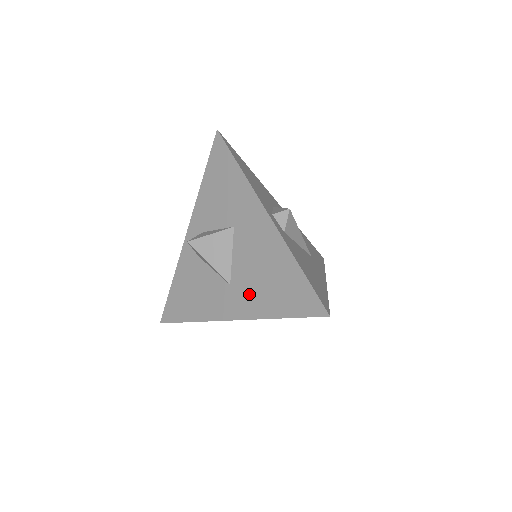
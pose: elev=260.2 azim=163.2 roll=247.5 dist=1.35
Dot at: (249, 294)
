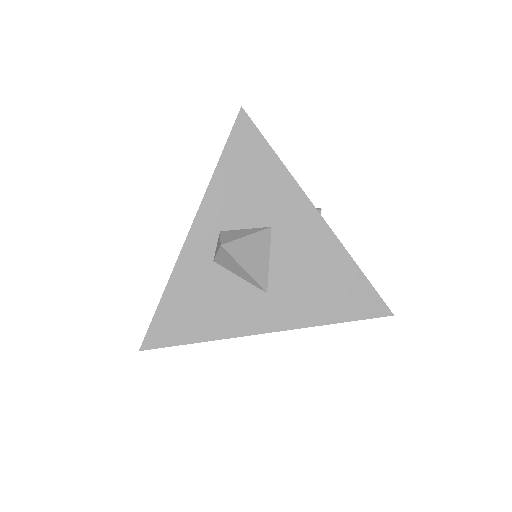
Dot at: (296, 302)
